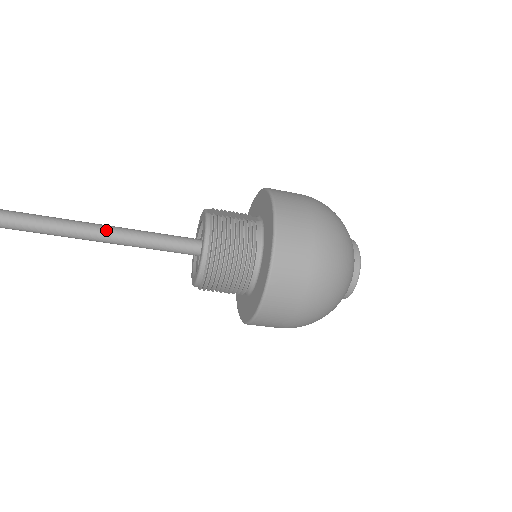
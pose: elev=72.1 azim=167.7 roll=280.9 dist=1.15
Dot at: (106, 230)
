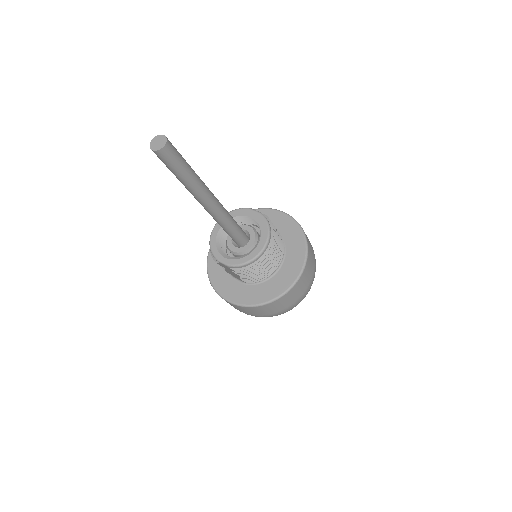
Dot at: (214, 196)
